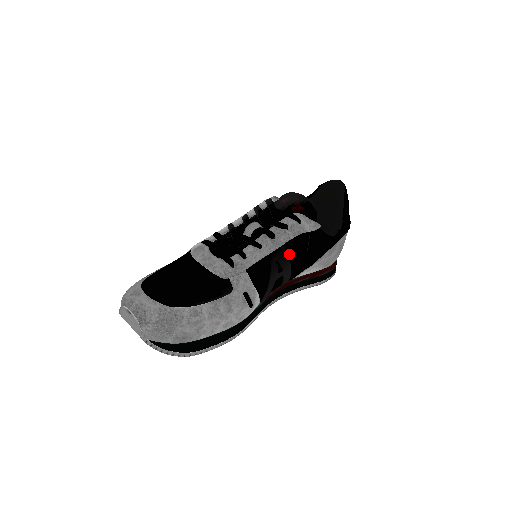
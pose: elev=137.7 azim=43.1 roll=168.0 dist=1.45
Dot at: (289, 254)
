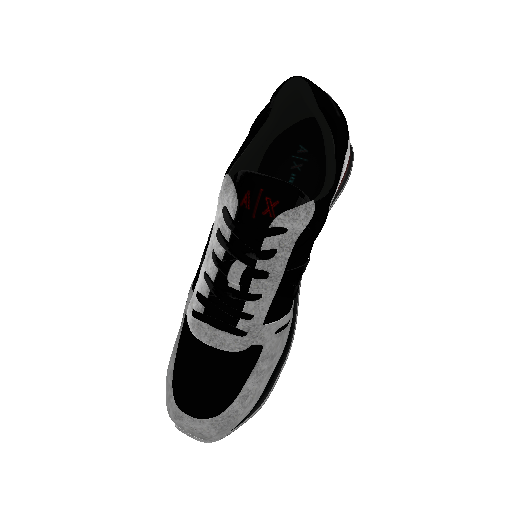
Dot at: (296, 264)
